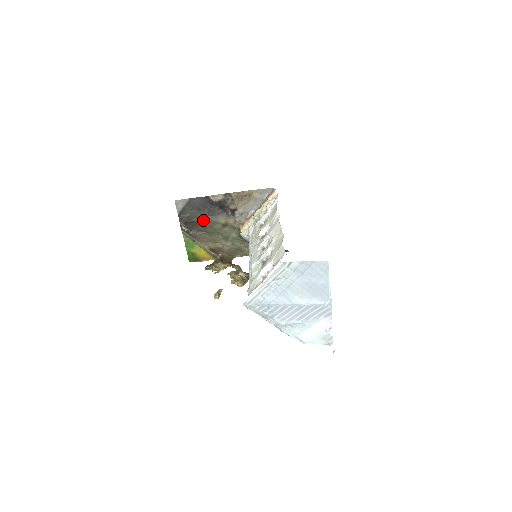
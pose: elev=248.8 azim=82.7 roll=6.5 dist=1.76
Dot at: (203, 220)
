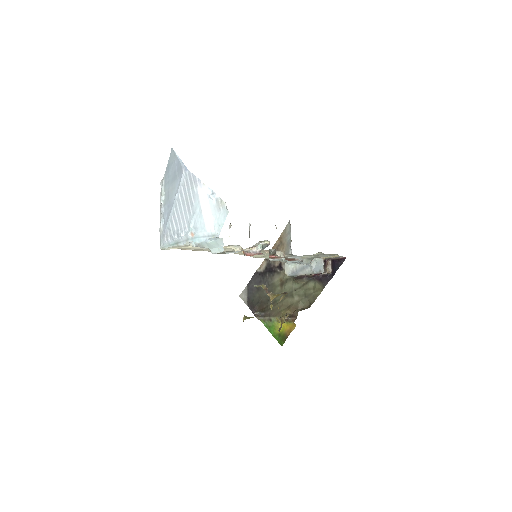
Dot at: (265, 294)
